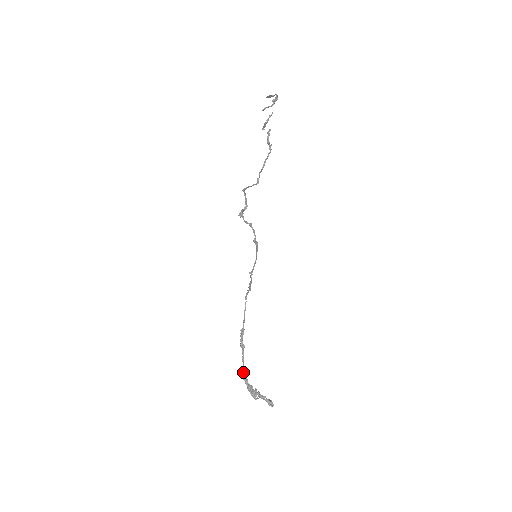
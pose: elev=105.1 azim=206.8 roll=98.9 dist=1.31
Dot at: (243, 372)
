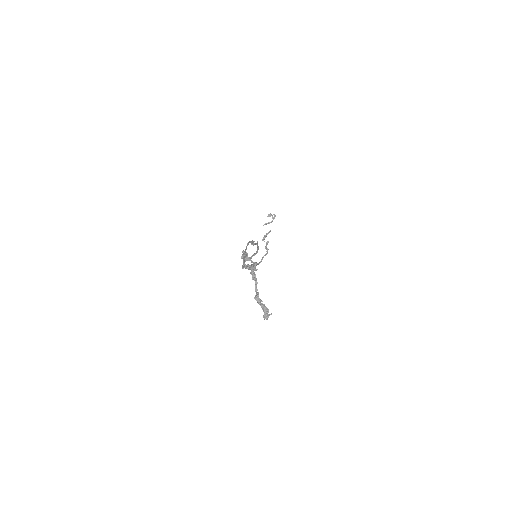
Dot at: (243, 263)
